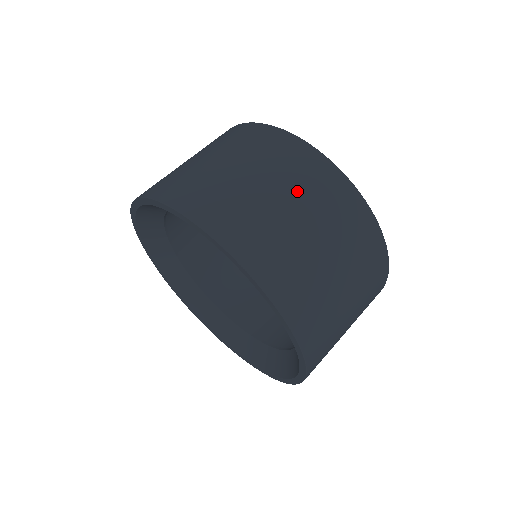
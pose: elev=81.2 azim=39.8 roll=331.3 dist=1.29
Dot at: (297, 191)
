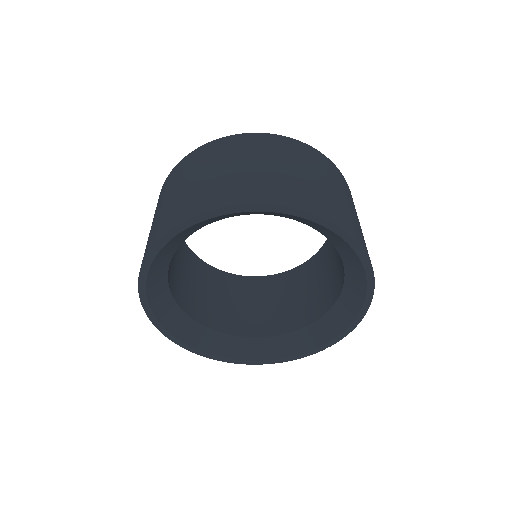
Dot at: (223, 159)
